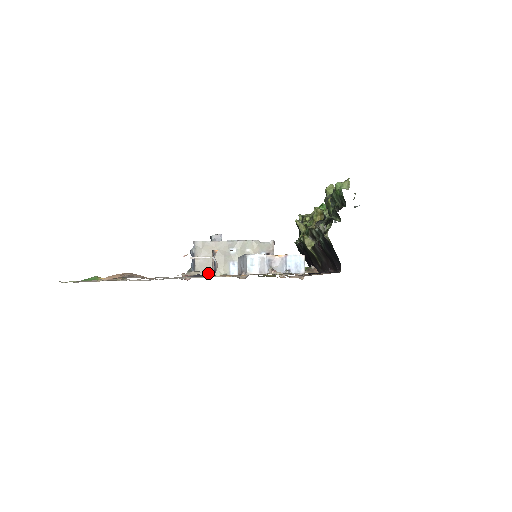
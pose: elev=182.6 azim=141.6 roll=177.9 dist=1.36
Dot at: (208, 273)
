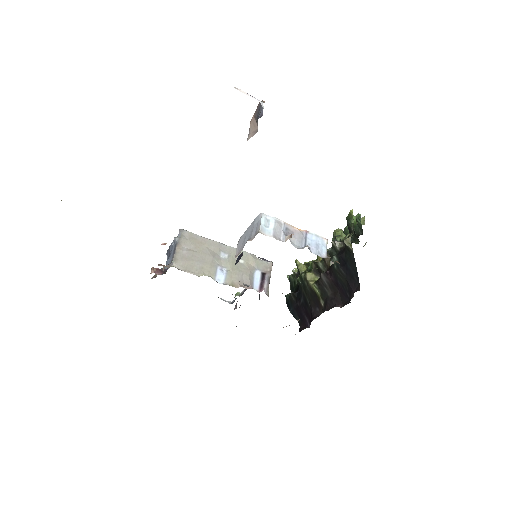
Dot at: (188, 269)
